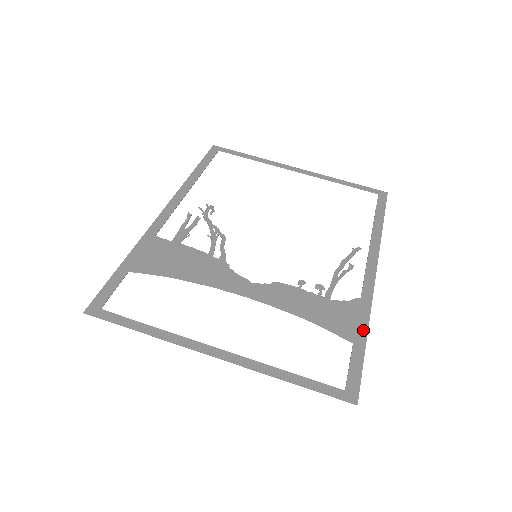
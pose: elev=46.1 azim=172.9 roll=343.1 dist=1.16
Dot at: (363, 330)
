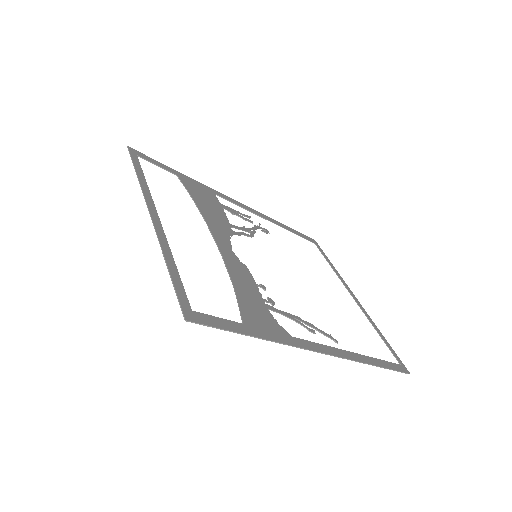
Dot at: (263, 334)
